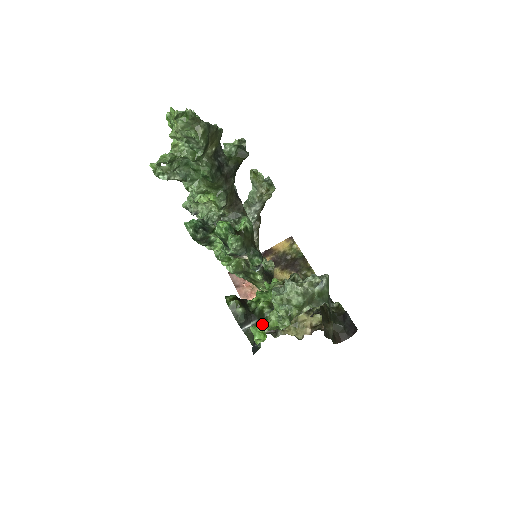
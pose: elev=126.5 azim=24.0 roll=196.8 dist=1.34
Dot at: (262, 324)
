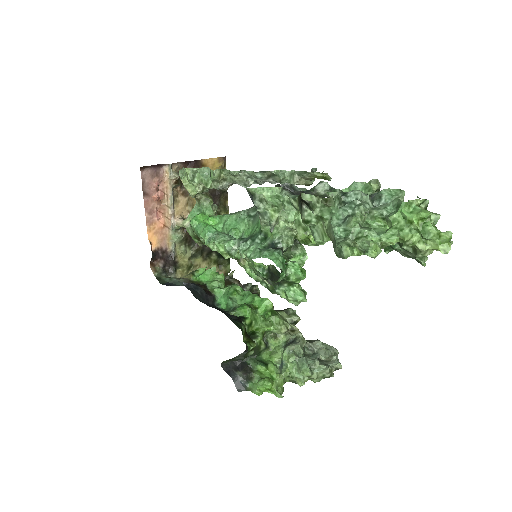
Dot at: (261, 368)
